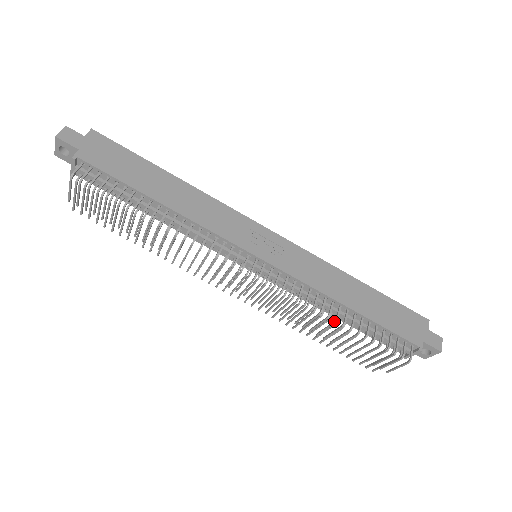
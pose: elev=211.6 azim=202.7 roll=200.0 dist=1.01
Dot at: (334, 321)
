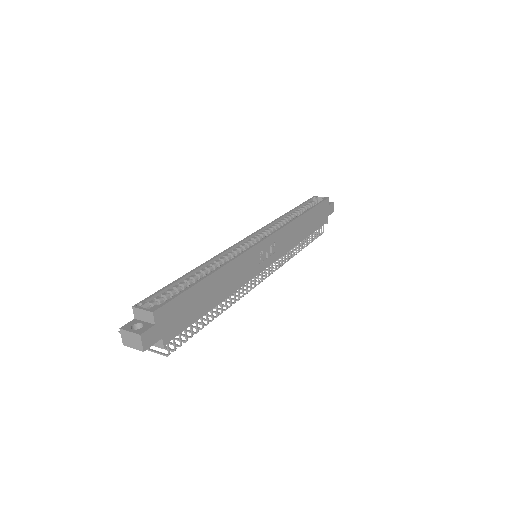
Dot at: occluded
